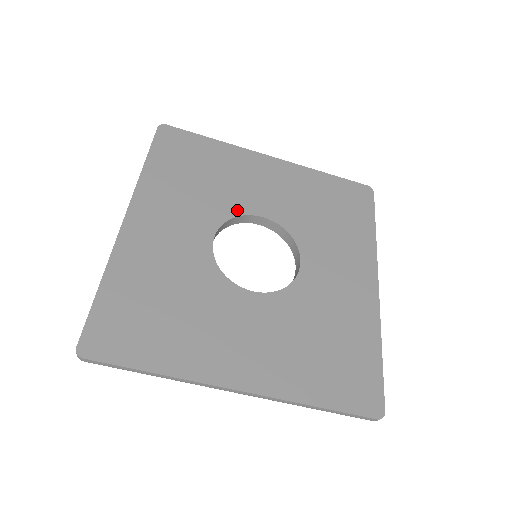
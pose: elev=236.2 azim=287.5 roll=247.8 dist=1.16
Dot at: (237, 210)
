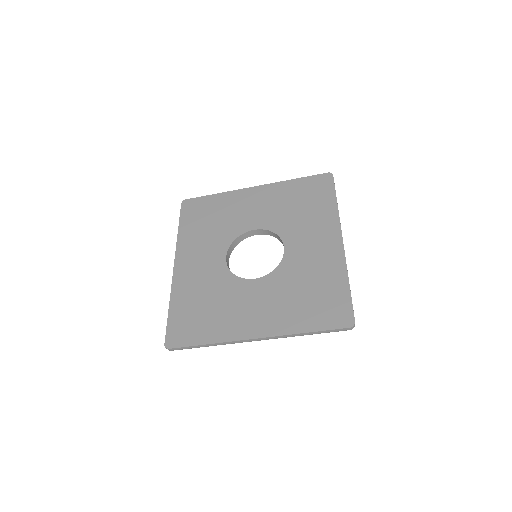
Dot at: (237, 233)
